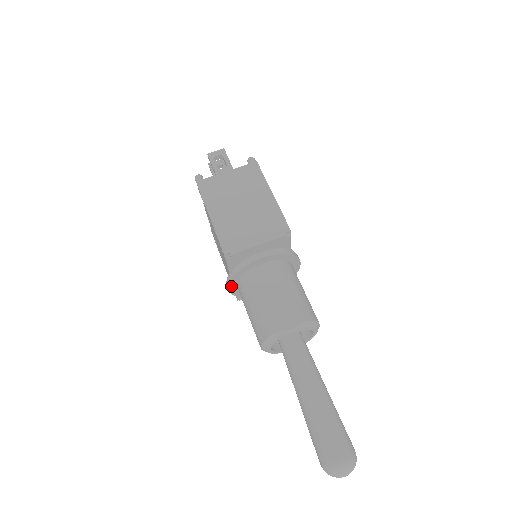
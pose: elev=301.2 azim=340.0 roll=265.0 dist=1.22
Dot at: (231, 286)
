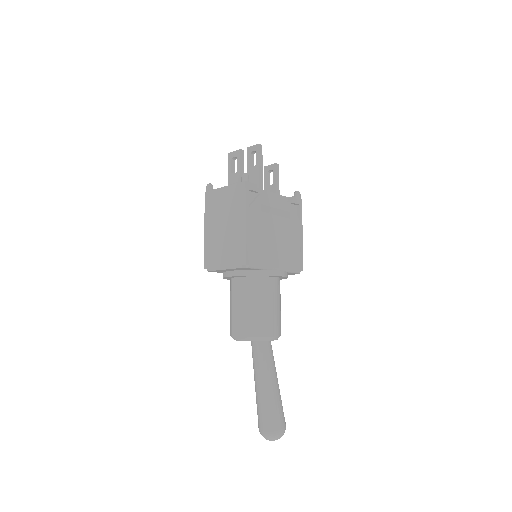
Dot at: occluded
